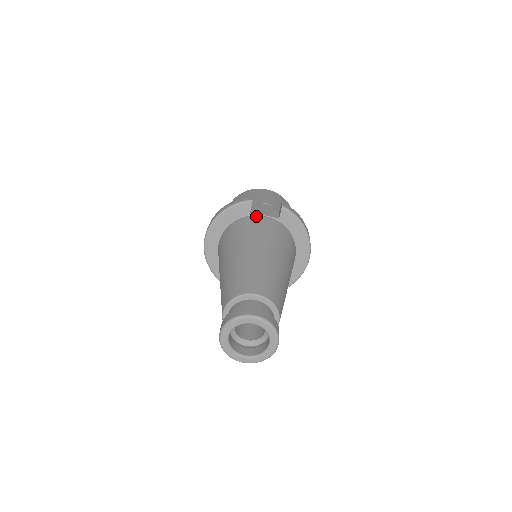
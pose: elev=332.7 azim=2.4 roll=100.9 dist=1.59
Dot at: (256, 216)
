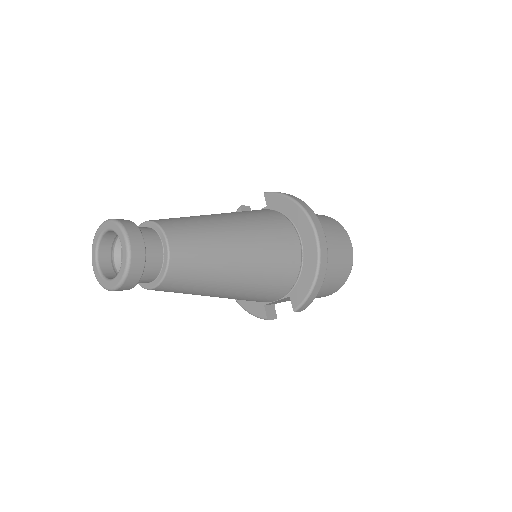
Dot at: occluded
